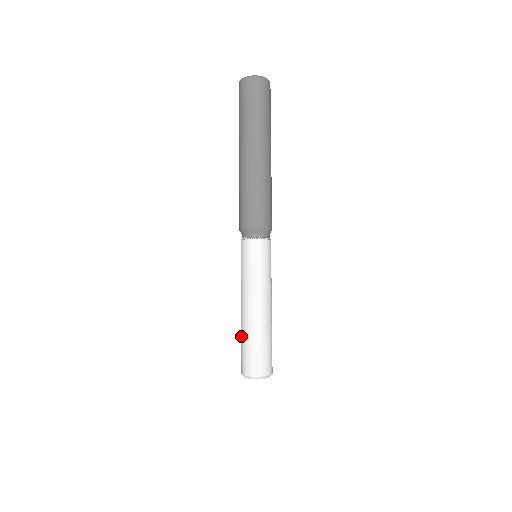
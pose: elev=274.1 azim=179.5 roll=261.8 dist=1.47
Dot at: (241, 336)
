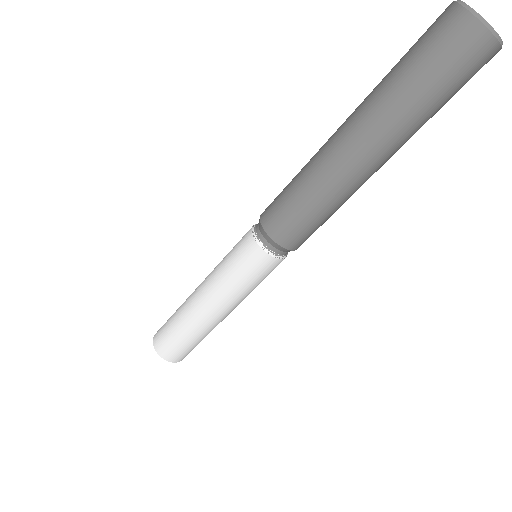
Dot at: (183, 329)
